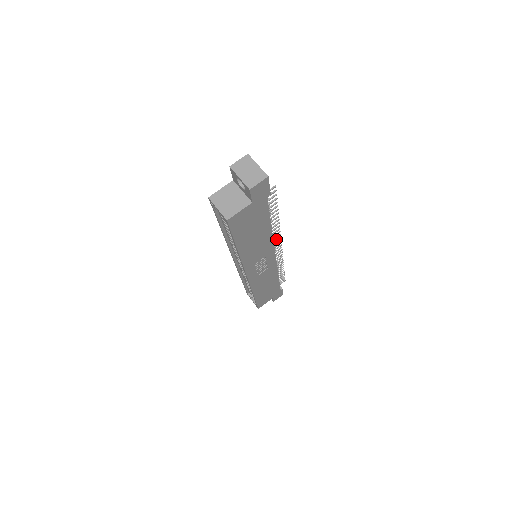
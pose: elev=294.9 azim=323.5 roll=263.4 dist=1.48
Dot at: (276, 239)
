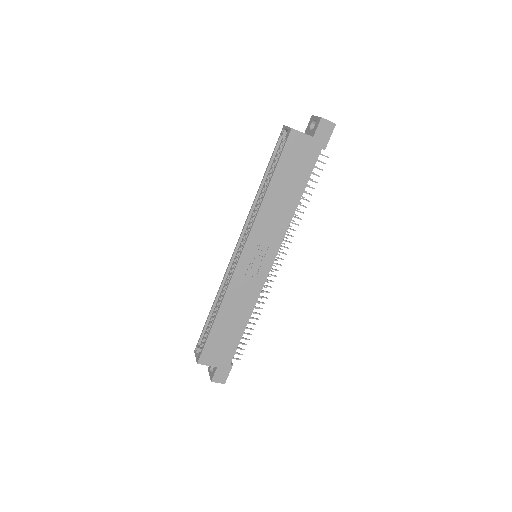
Dot at: (284, 246)
